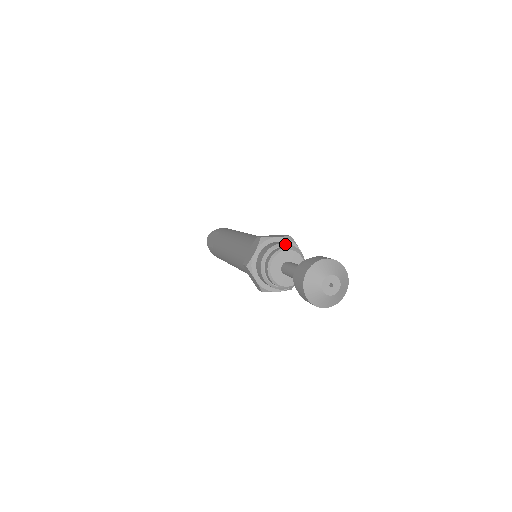
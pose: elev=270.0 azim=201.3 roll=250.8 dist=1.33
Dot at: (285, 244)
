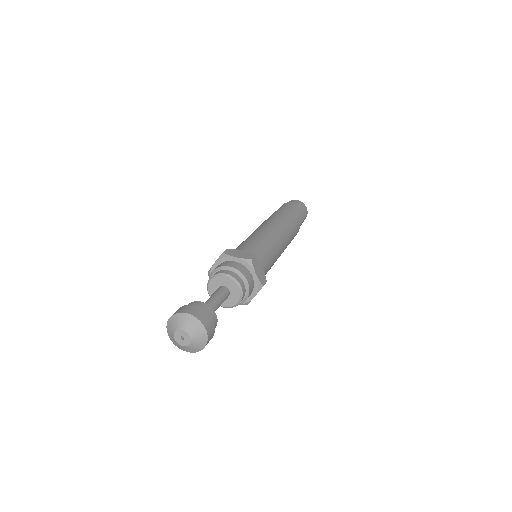
Dot at: (231, 268)
